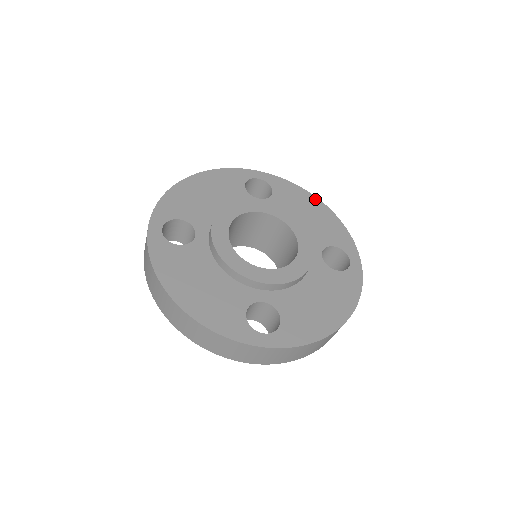
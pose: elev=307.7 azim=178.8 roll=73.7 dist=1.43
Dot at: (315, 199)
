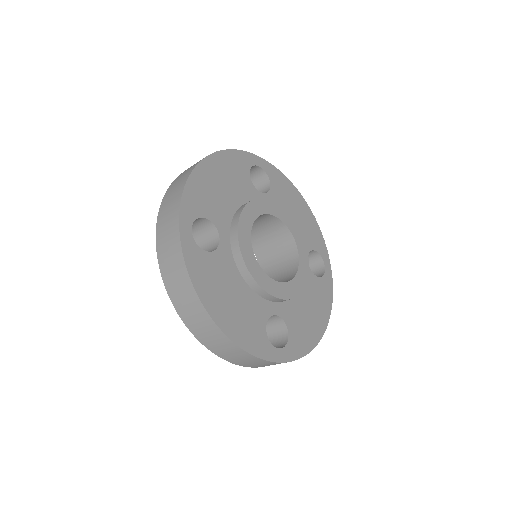
Dot at: (299, 195)
